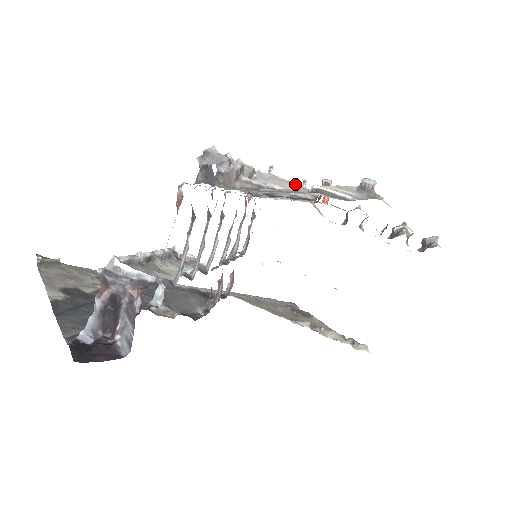
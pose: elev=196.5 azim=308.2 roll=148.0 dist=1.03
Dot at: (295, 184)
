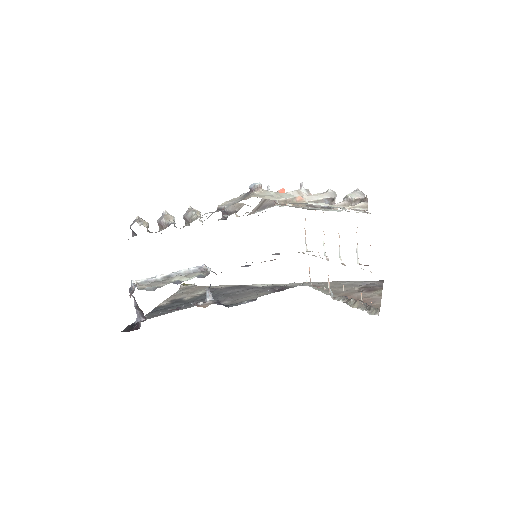
Dot at: (238, 203)
